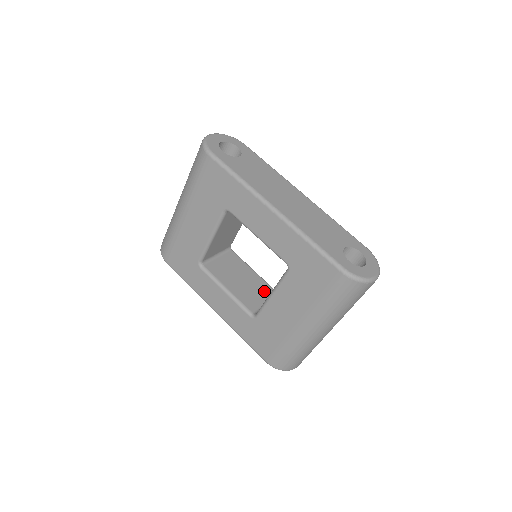
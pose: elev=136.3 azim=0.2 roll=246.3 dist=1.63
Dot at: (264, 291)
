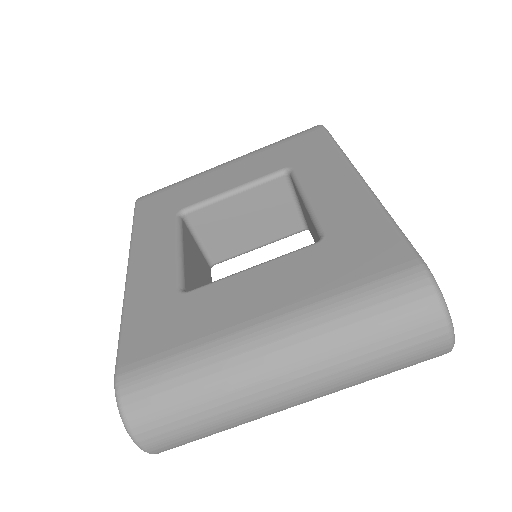
Dot at: occluded
